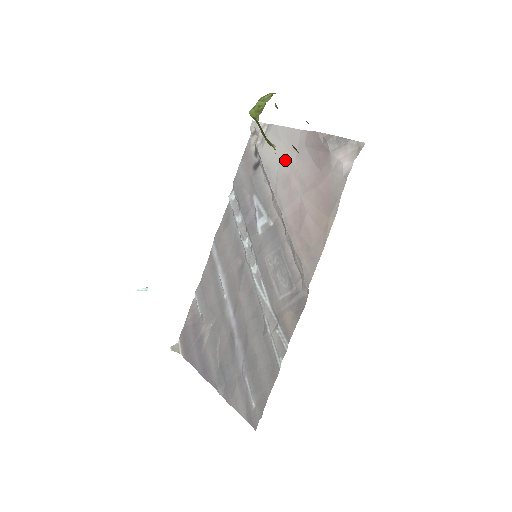
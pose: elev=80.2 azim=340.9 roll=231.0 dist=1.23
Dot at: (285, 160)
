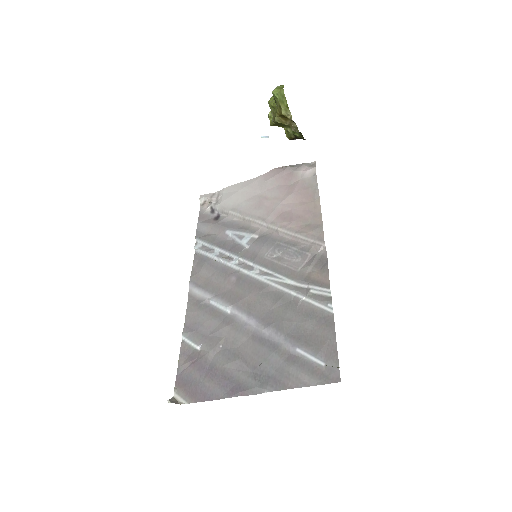
Dot at: (250, 197)
